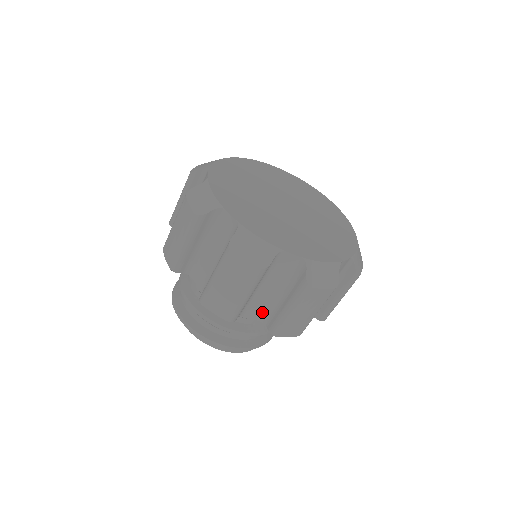
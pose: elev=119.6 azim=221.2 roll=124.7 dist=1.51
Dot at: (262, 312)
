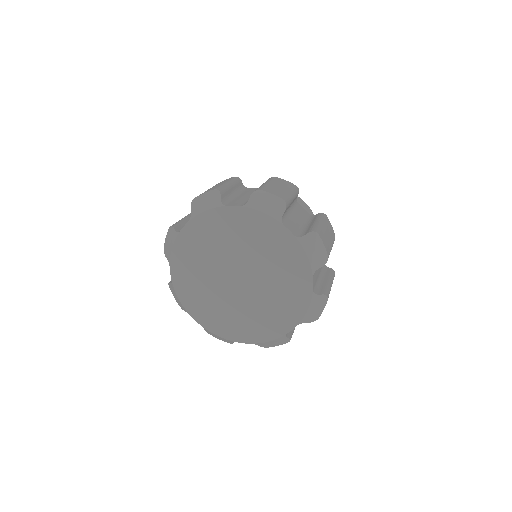
Dot at: occluded
